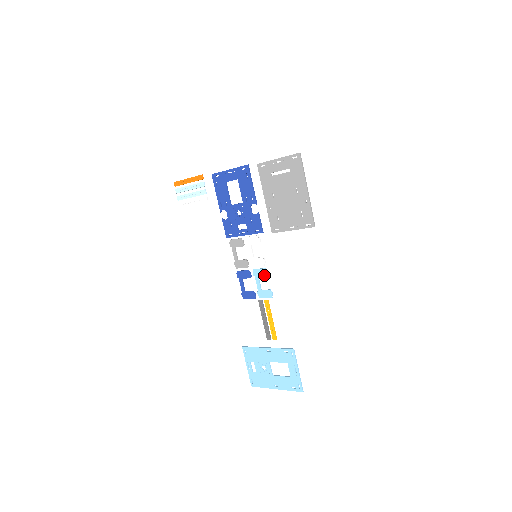
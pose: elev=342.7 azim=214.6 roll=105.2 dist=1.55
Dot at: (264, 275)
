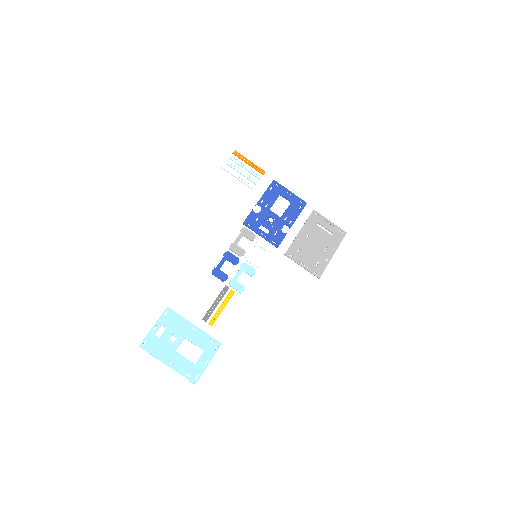
Dot at: (250, 273)
